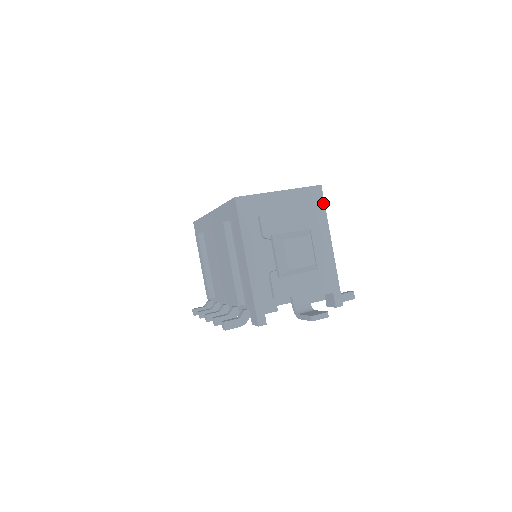
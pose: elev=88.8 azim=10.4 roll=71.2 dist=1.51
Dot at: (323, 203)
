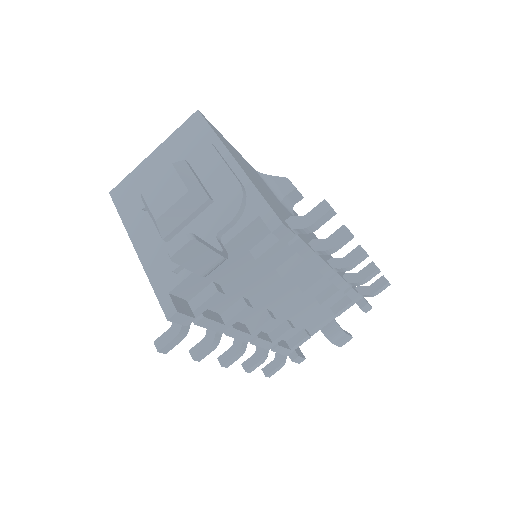
Dot at: (206, 125)
